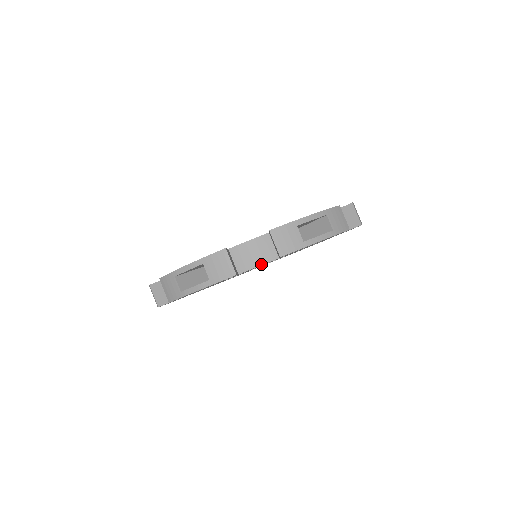
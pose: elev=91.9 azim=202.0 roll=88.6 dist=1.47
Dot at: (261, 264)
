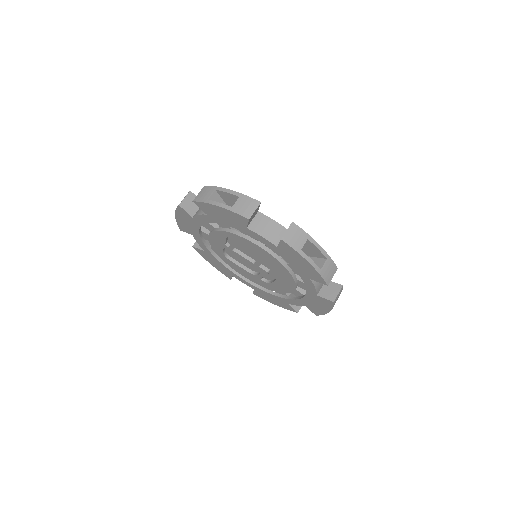
Dot at: (265, 237)
